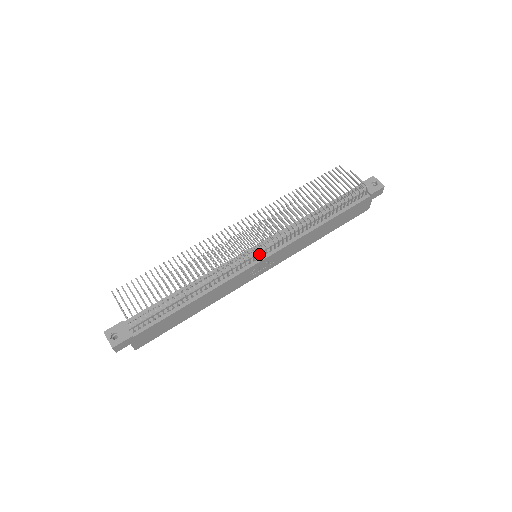
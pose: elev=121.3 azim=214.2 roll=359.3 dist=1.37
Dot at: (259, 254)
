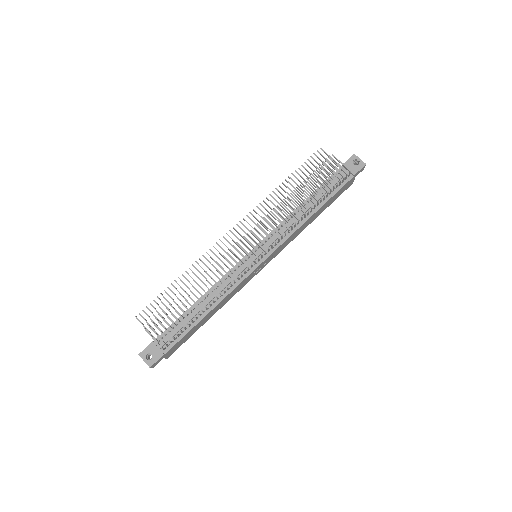
Dot at: (259, 256)
